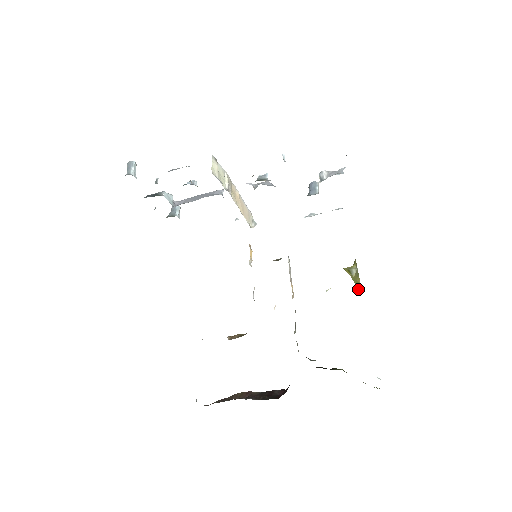
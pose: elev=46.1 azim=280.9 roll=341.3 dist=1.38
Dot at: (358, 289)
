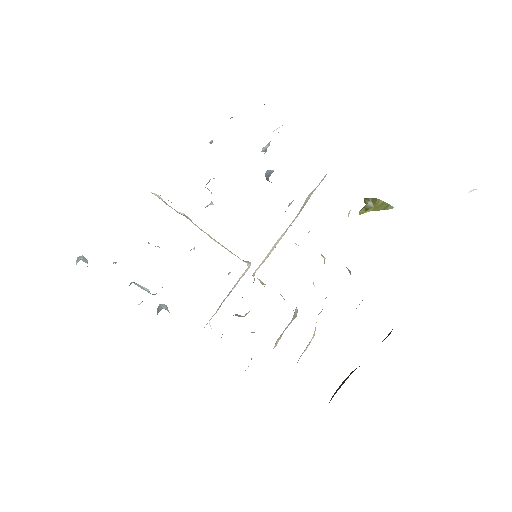
Dot at: (387, 209)
